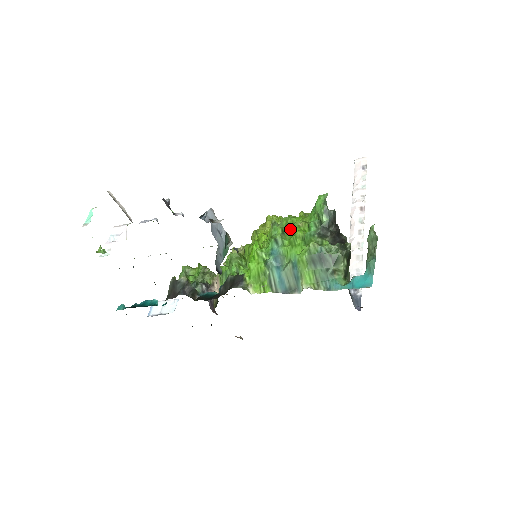
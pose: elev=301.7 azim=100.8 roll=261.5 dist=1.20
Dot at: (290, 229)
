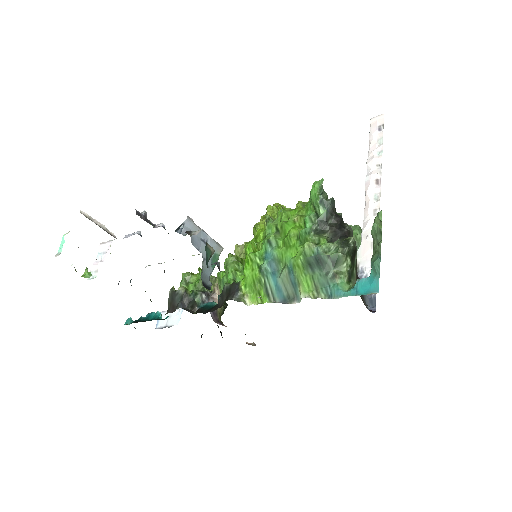
Dot at: (284, 227)
